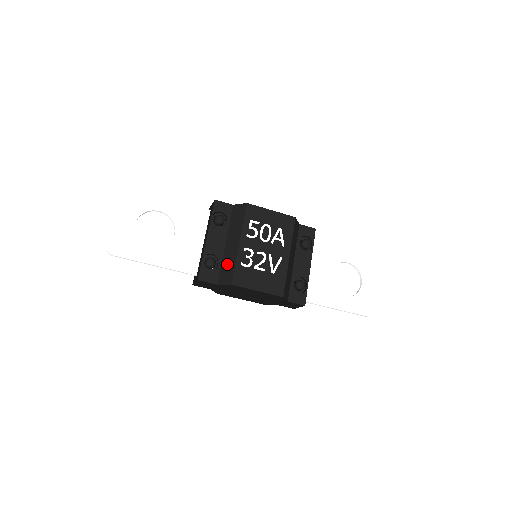
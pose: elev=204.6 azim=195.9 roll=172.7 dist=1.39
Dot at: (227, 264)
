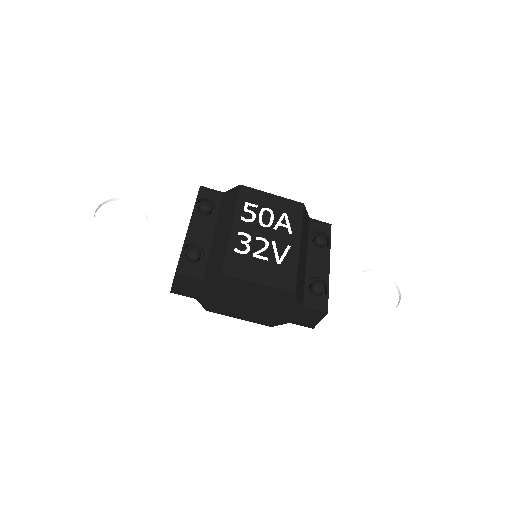
Dot at: (216, 253)
